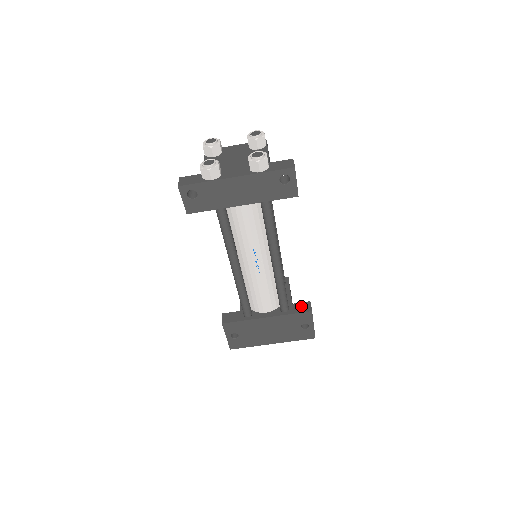
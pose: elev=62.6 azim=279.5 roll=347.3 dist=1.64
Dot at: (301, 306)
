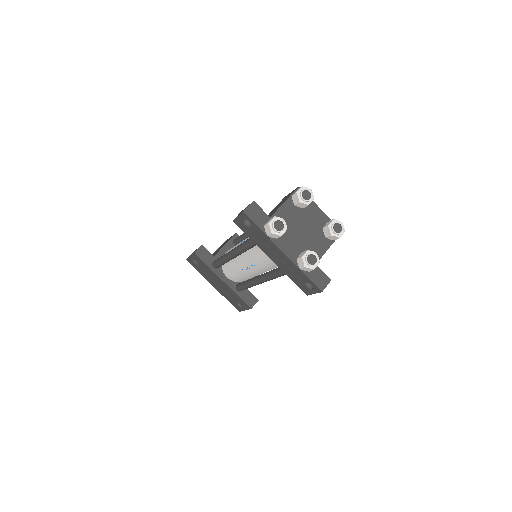
Dot at: (250, 297)
